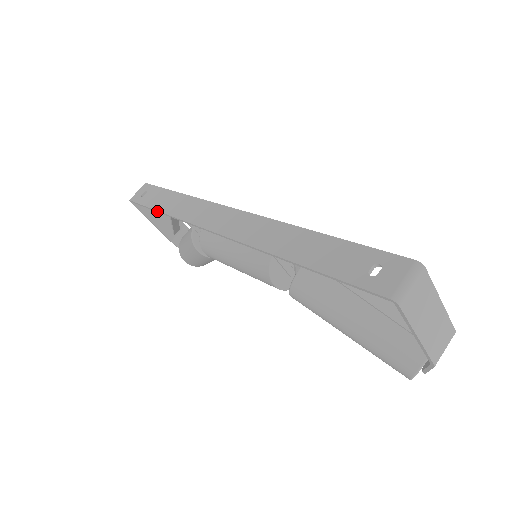
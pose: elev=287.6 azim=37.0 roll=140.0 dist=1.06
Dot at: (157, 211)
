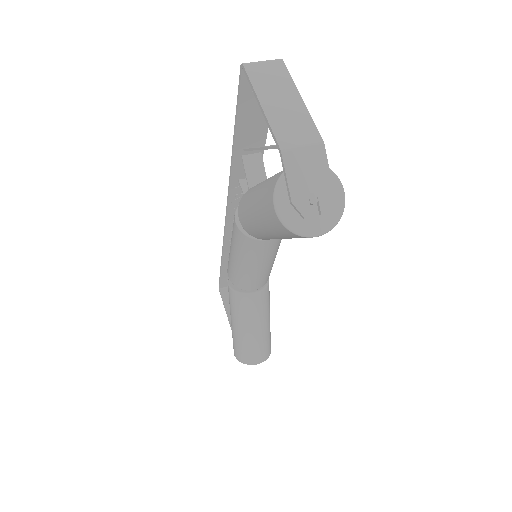
Dot at: (221, 264)
